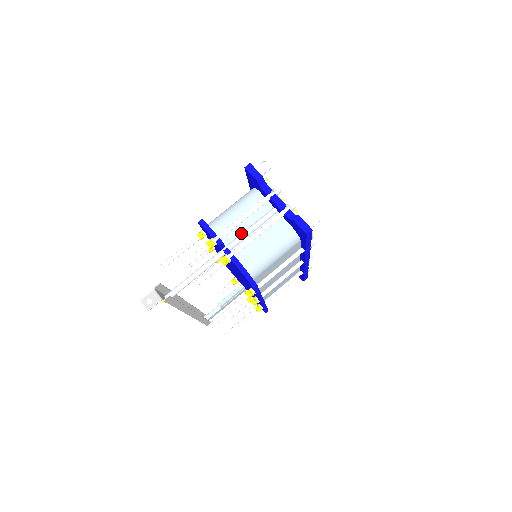
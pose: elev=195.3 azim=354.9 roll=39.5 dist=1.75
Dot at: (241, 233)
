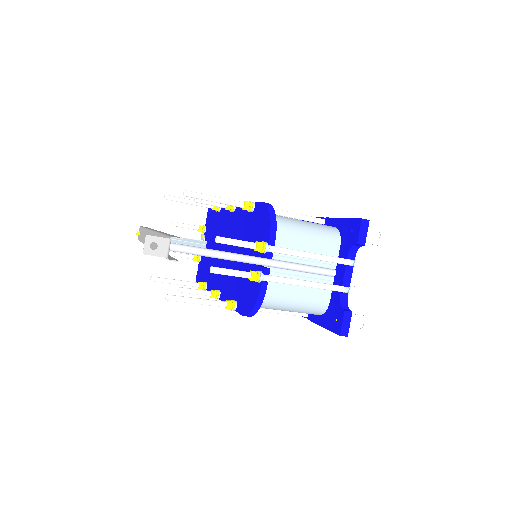
Dot at: (289, 261)
